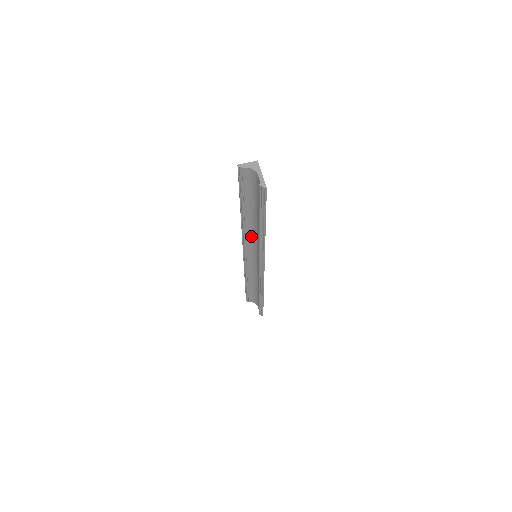
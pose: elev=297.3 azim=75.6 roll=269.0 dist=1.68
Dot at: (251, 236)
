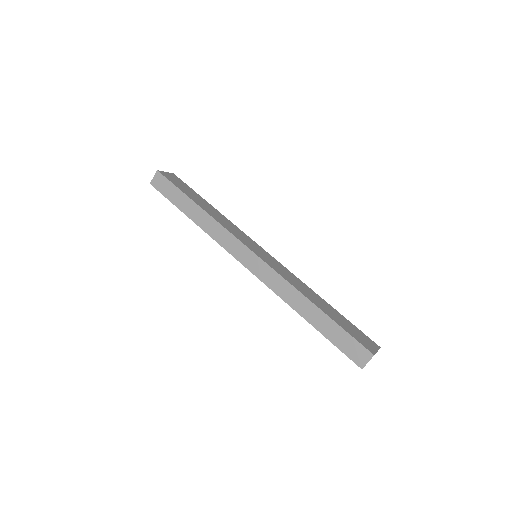
Dot at: occluded
